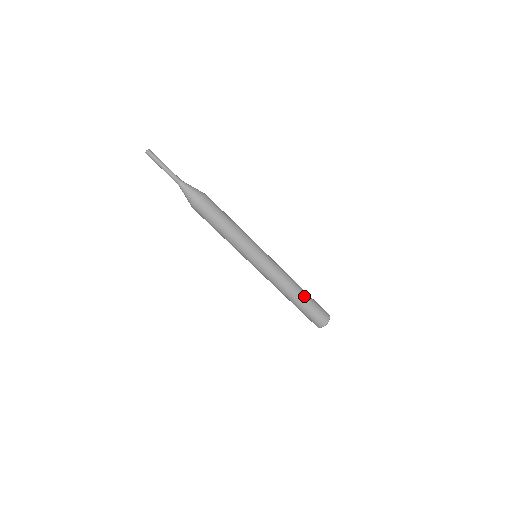
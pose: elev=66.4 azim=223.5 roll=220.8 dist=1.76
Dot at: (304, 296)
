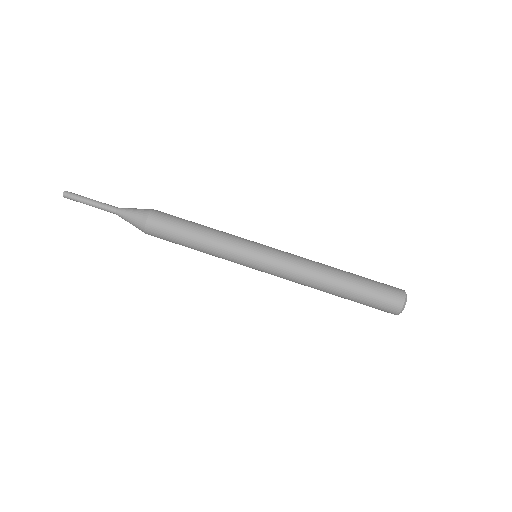
Dot at: (349, 273)
